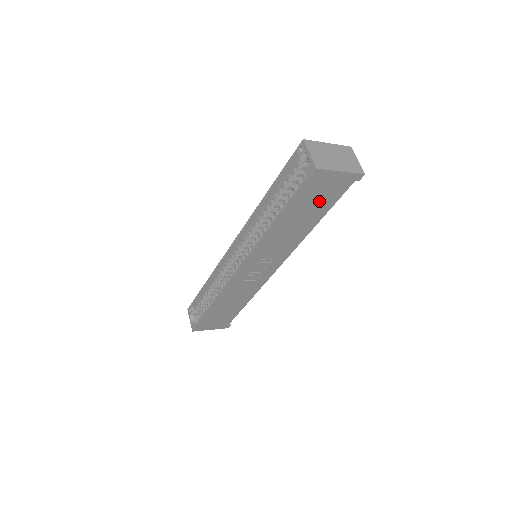
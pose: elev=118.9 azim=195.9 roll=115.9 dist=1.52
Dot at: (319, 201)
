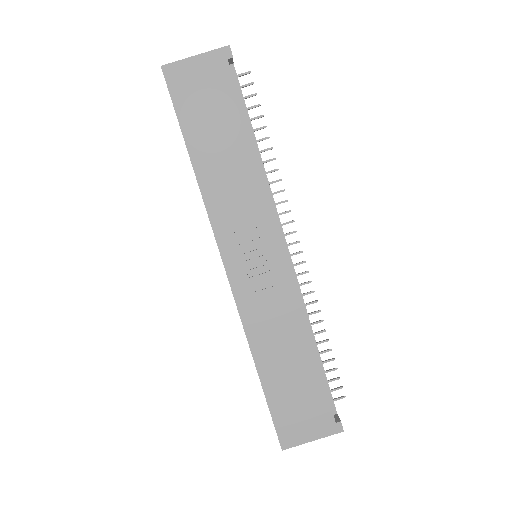
Dot at: (214, 107)
